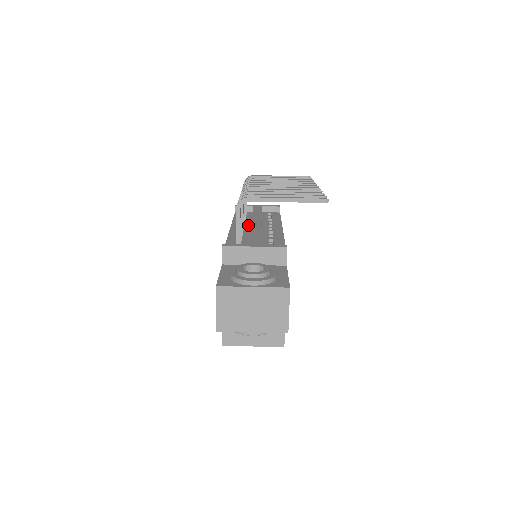
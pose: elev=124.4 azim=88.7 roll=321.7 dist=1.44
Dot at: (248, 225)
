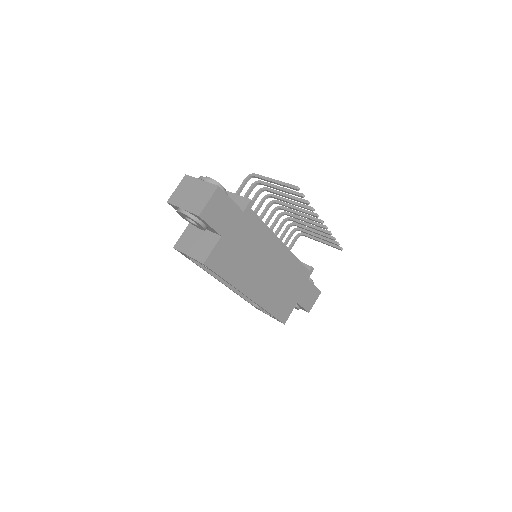
Dot at: occluded
